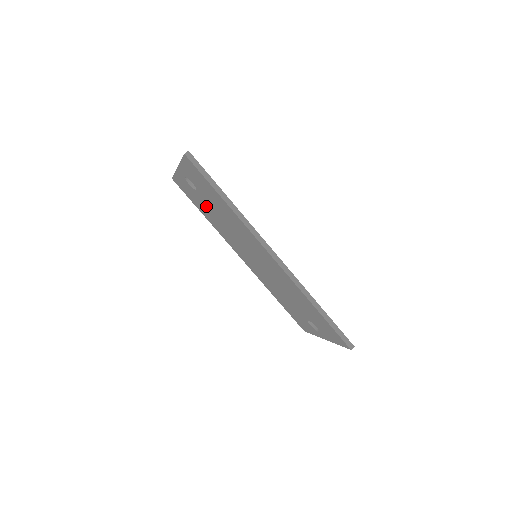
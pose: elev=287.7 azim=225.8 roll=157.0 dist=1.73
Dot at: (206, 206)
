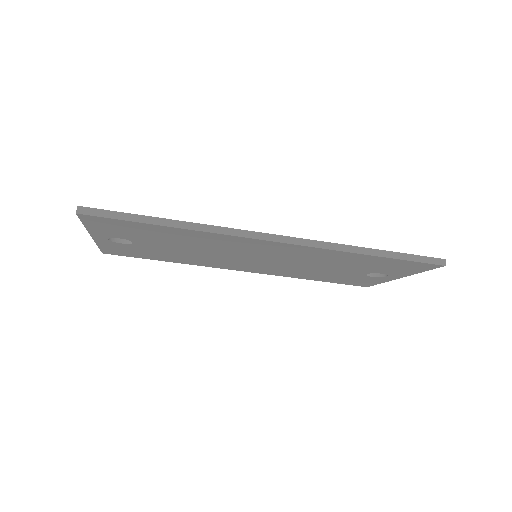
Dot at: (159, 250)
